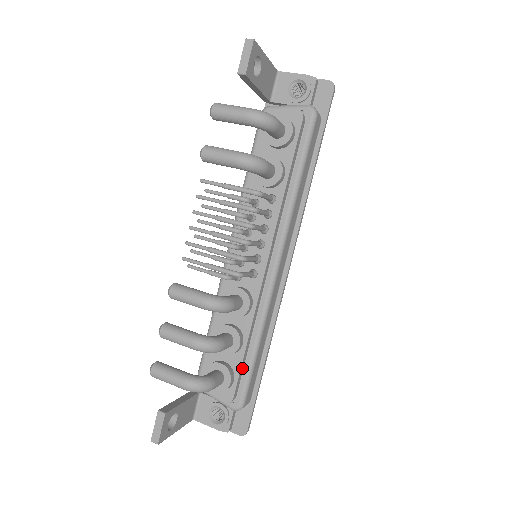
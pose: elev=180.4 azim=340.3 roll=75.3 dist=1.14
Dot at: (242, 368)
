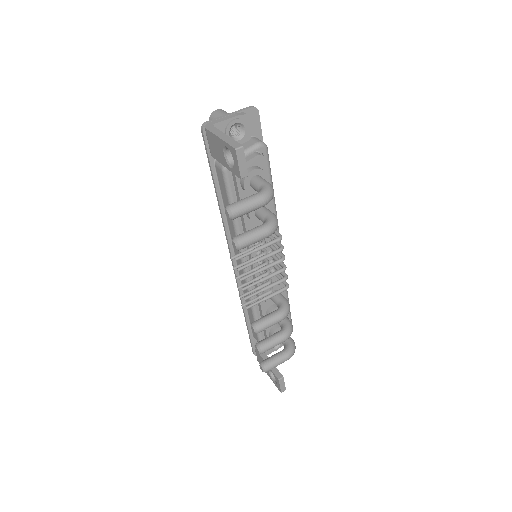
Dot at: occluded
